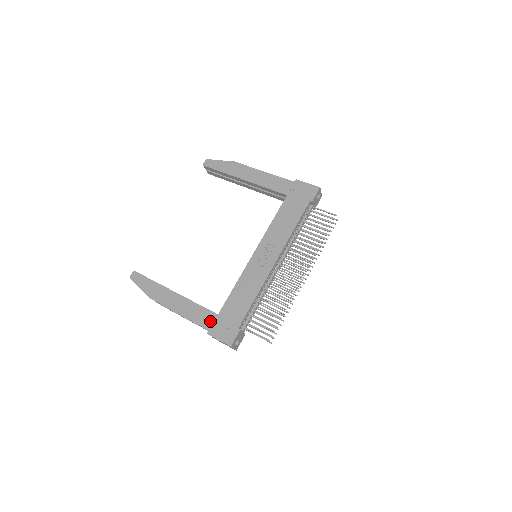
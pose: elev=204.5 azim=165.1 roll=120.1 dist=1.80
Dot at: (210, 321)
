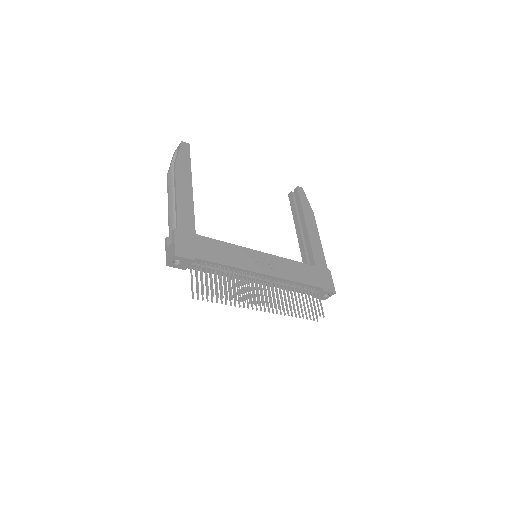
Dot at: (186, 228)
